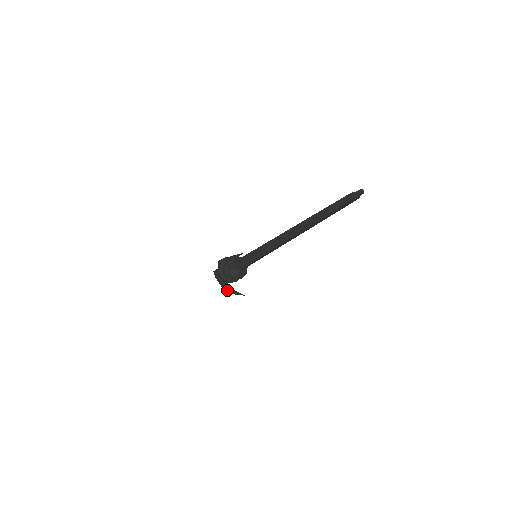
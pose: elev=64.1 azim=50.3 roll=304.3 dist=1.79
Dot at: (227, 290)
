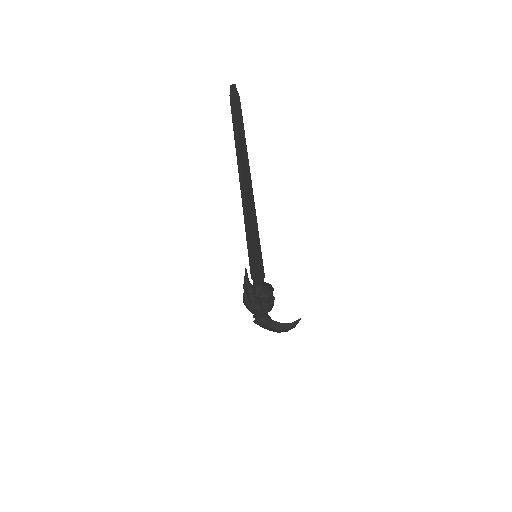
Dot at: (283, 329)
